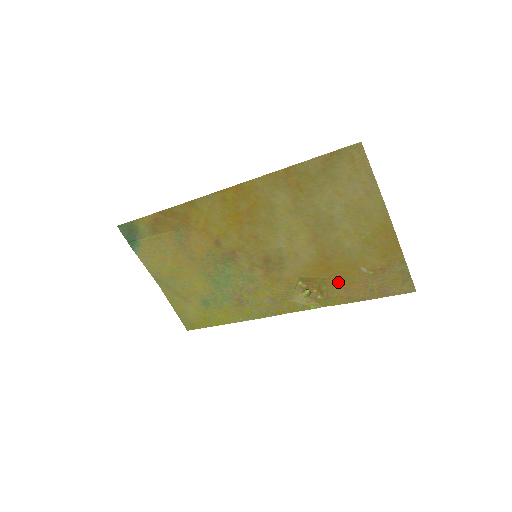
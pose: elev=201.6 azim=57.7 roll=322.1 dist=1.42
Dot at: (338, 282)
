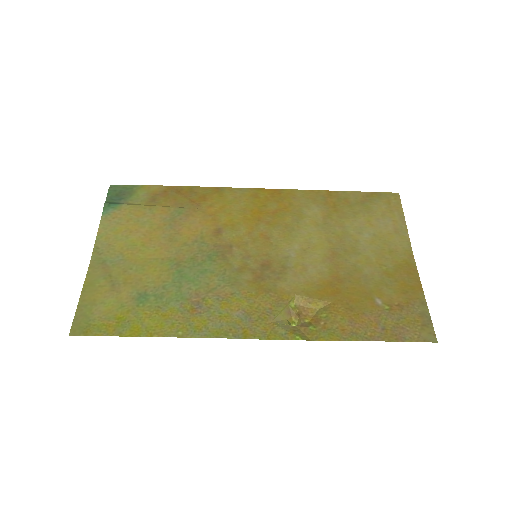
Dot at: (344, 310)
